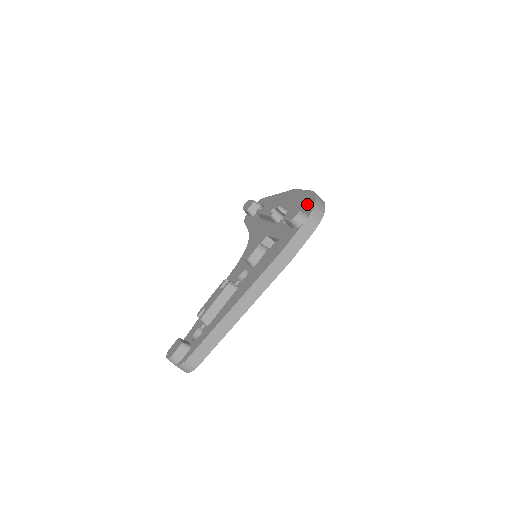
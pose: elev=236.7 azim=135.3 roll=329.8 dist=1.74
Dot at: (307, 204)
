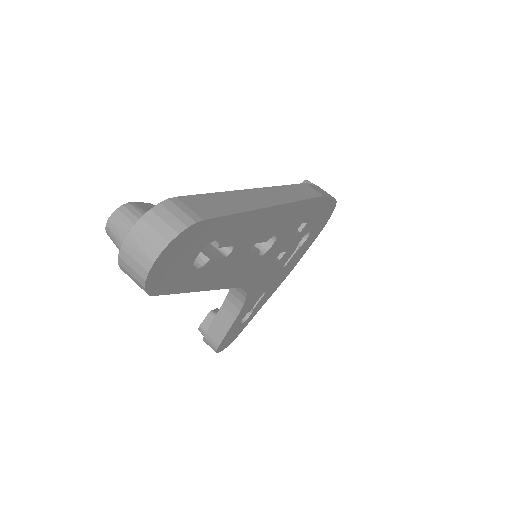
Dot at: occluded
